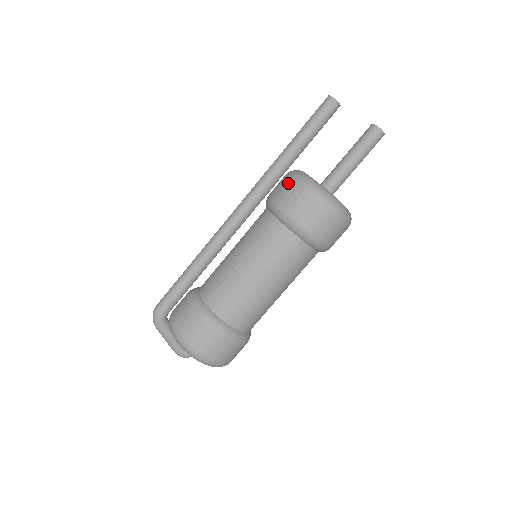
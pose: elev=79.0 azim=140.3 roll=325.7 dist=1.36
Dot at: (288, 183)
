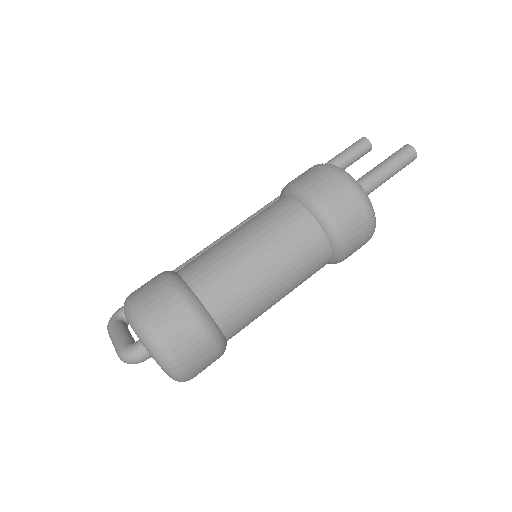
Dot at: (307, 170)
